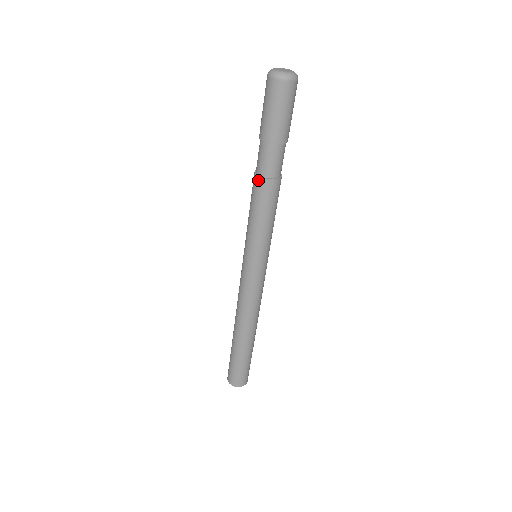
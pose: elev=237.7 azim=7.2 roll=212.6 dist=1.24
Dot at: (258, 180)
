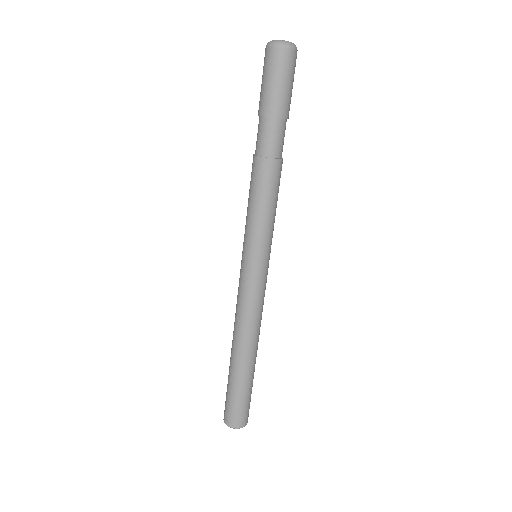
Dot at: (253, 159)
